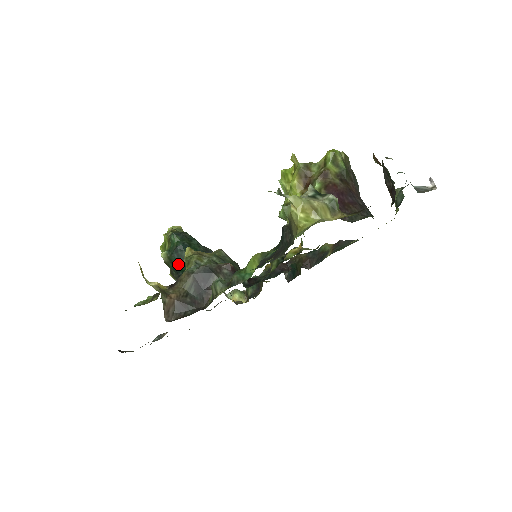
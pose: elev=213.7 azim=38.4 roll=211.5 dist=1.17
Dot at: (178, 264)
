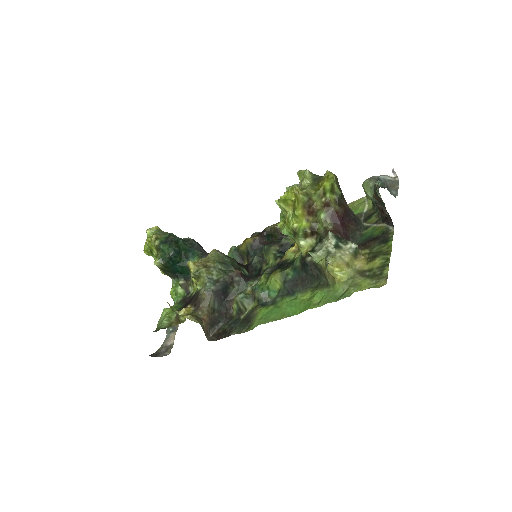
Dot at: (174, 268)
